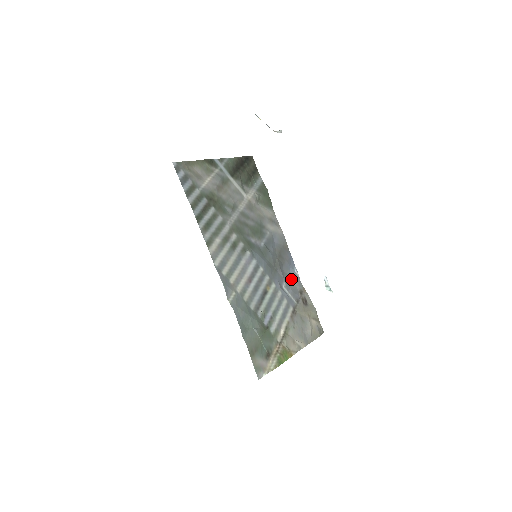
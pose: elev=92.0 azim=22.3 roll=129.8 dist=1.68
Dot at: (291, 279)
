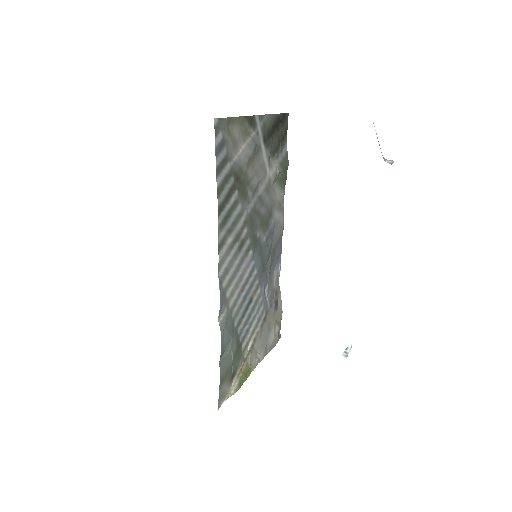
Dot at: (273, 278)
